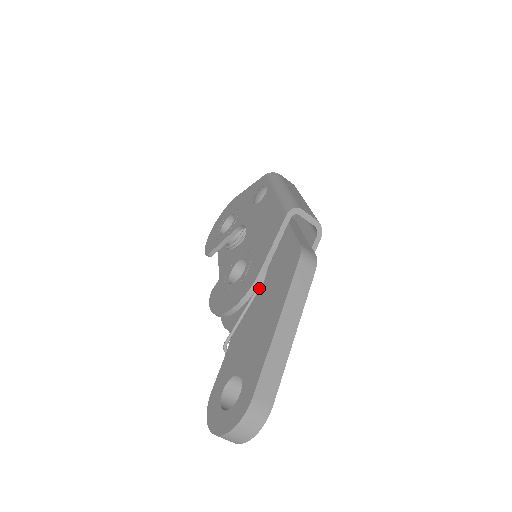
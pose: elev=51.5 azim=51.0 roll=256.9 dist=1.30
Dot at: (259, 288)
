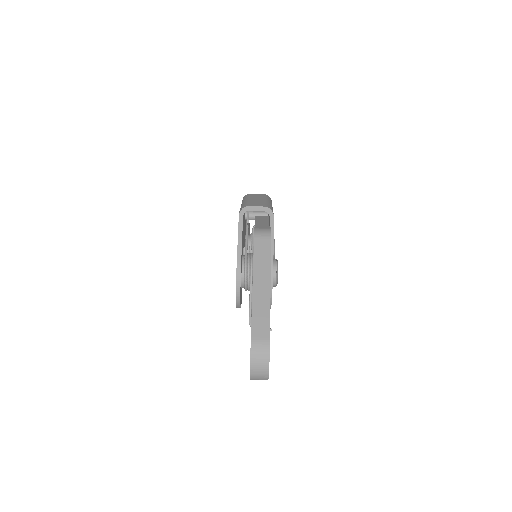
Dot at: (251, 273)
